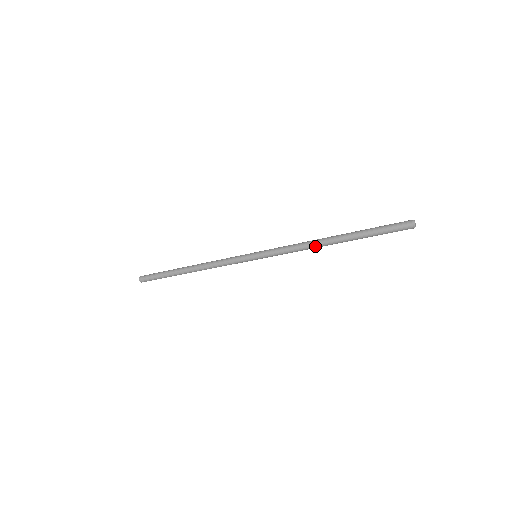
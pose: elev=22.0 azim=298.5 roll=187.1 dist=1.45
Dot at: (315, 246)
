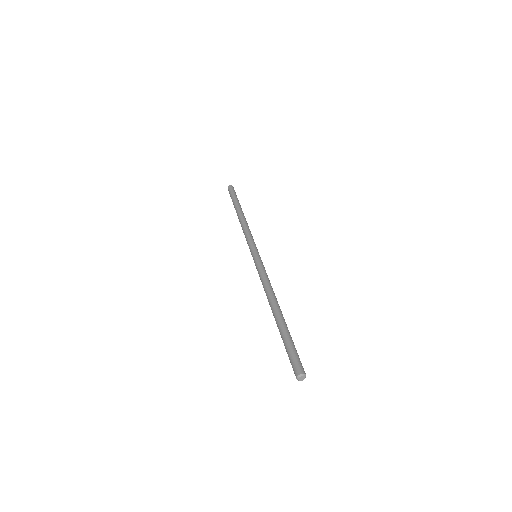
Dot at: (268, 299)
